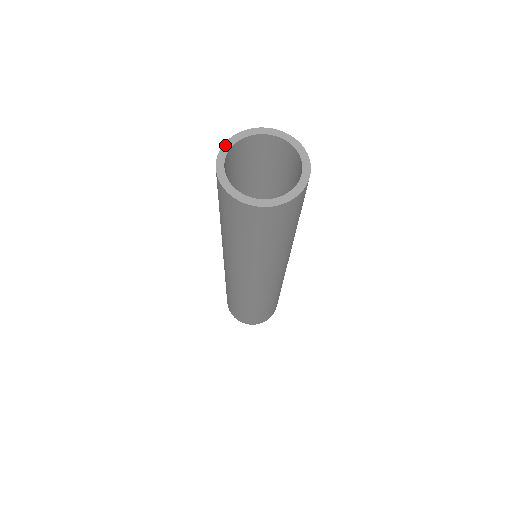
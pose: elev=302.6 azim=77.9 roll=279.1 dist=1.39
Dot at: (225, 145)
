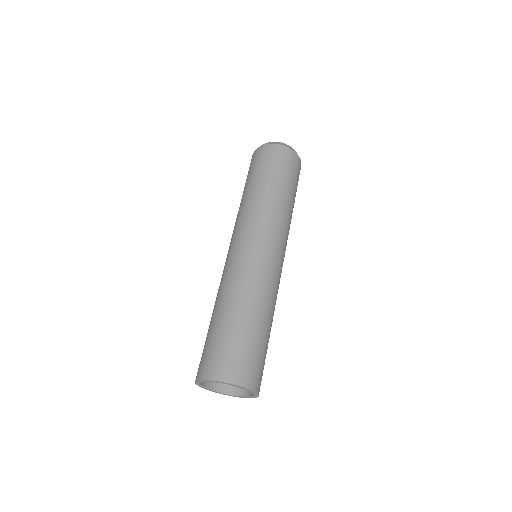
Dot at: (207, 381)
